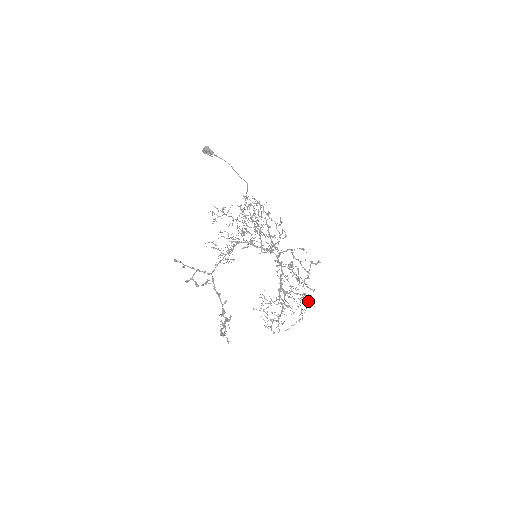
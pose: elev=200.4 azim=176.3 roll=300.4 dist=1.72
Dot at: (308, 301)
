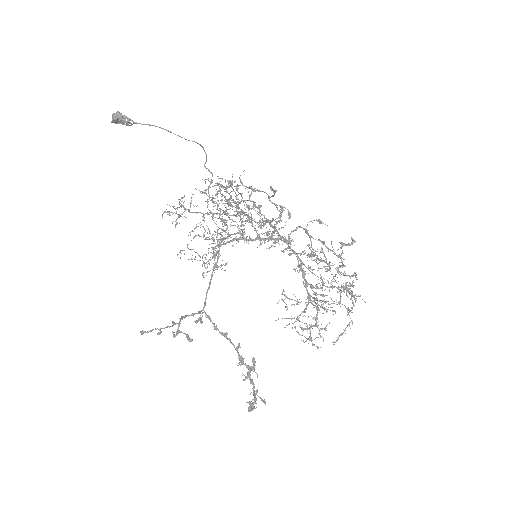
Dot at: (355, 302)
